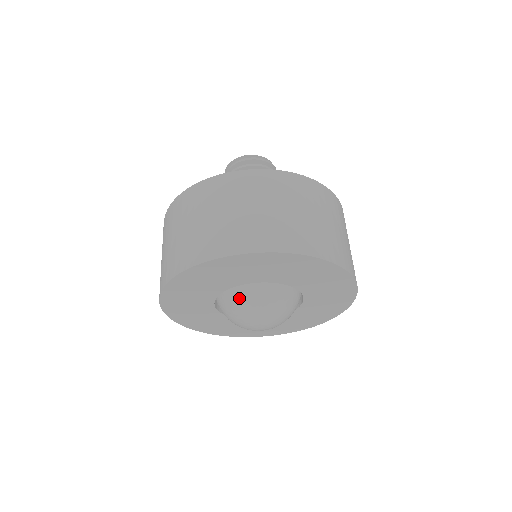
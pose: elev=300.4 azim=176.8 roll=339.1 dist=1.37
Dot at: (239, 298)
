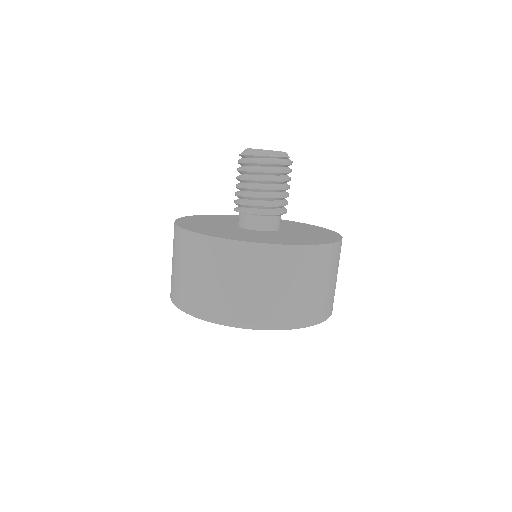
Dot at: occluded
